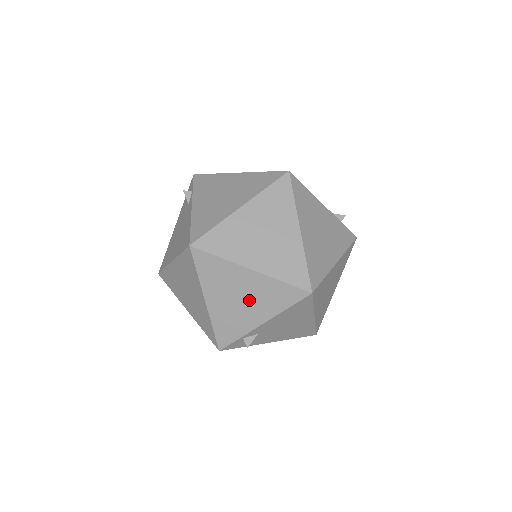
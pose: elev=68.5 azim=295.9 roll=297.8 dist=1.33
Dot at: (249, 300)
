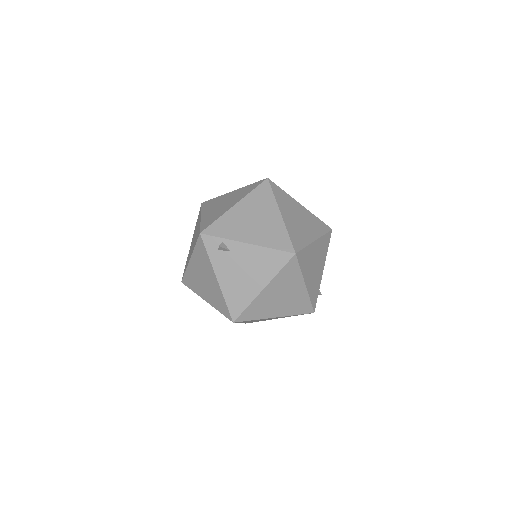
Dot at: (258, 225)
